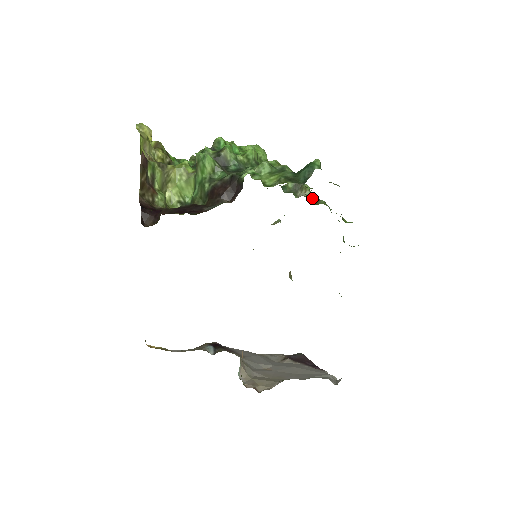
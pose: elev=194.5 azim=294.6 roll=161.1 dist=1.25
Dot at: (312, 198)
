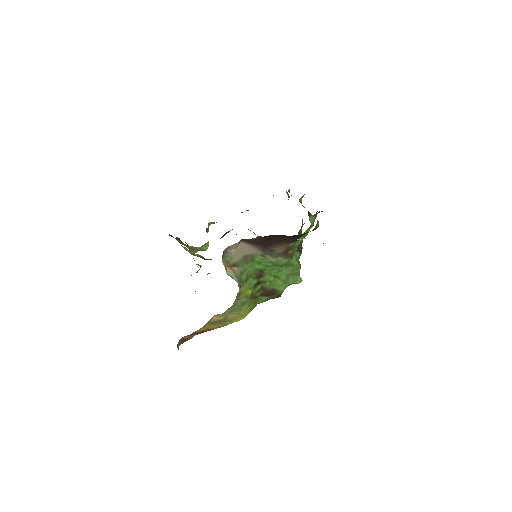
Dot at: occluded
